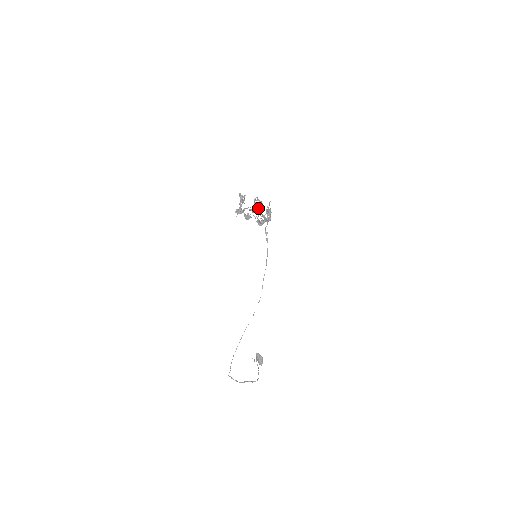
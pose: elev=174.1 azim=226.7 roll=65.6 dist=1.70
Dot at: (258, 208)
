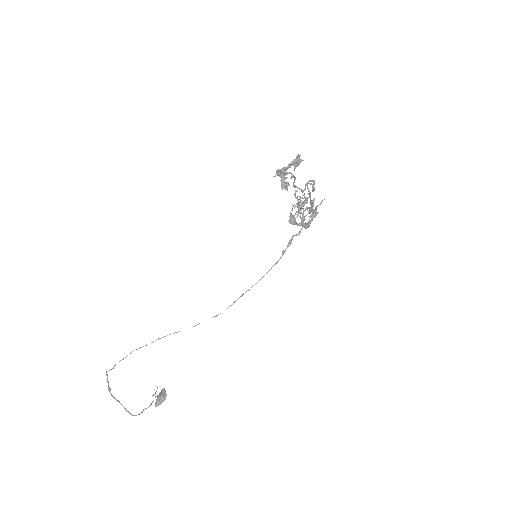
Dot at: occluded
